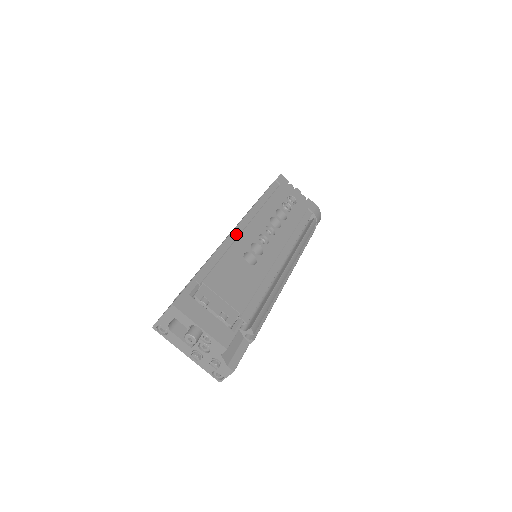
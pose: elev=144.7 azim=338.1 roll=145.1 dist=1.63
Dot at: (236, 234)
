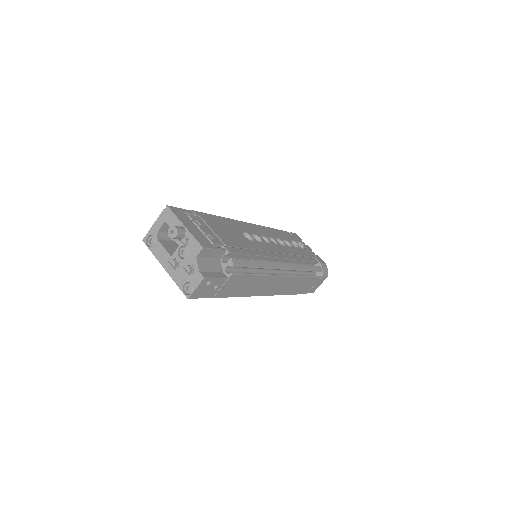
Dot at: (241, 223)
